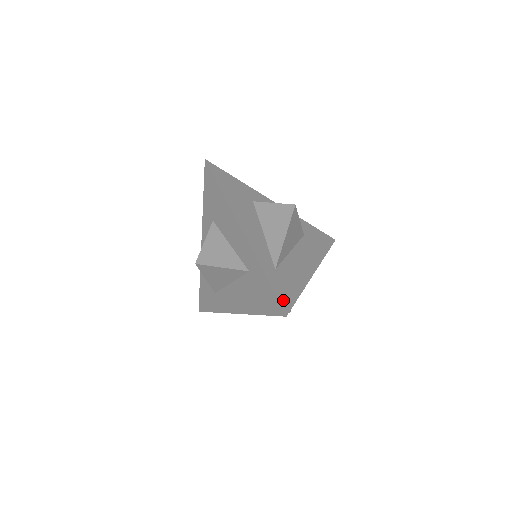
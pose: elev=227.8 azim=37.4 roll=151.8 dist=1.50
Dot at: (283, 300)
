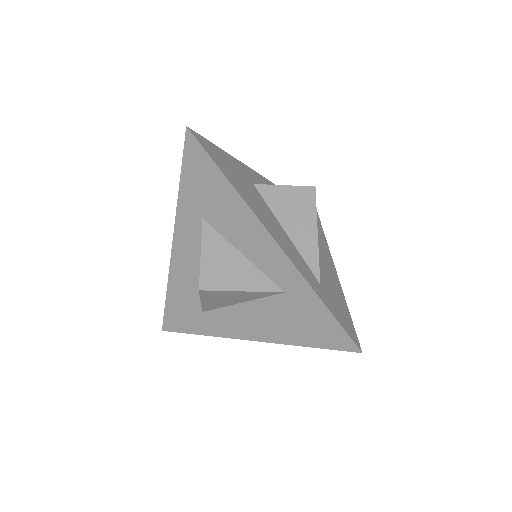
Dot at: (348, 329)
